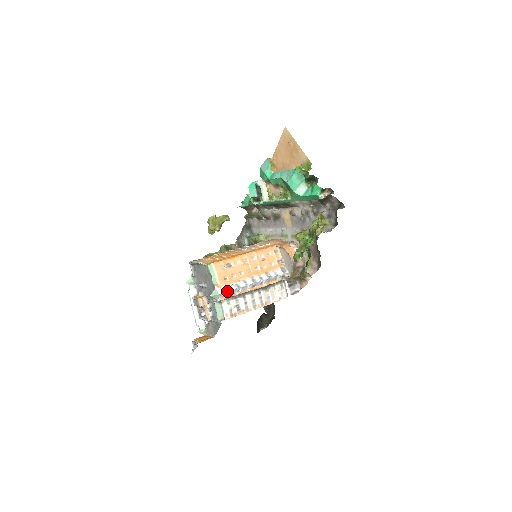
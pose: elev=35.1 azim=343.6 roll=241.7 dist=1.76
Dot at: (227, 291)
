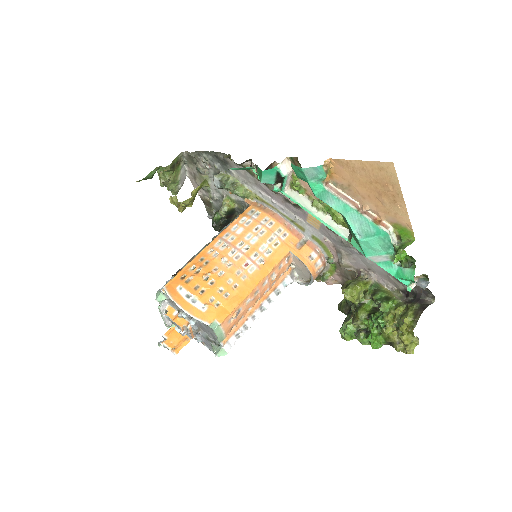
Dot at: occluded
